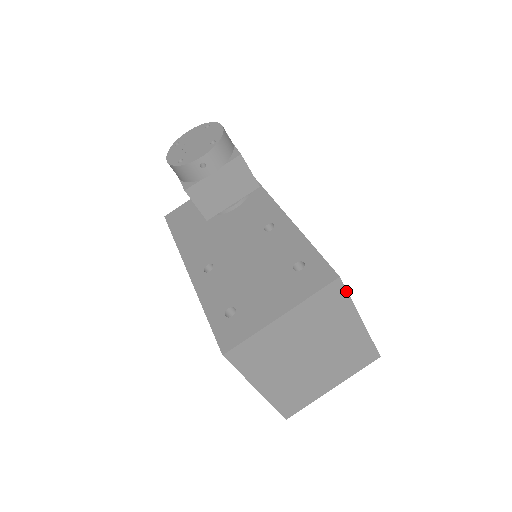
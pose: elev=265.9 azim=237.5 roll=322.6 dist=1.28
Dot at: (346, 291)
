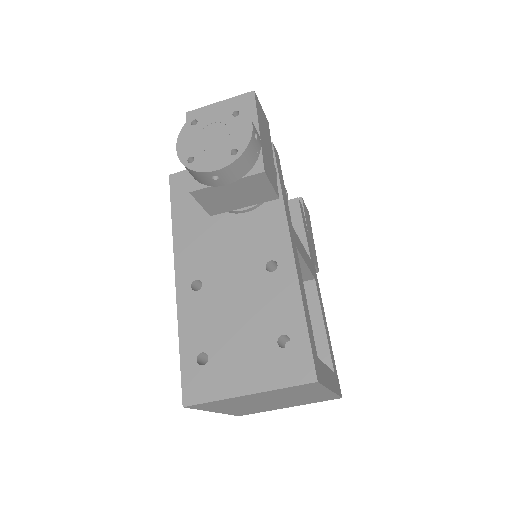
Dot at: (321, 385)
